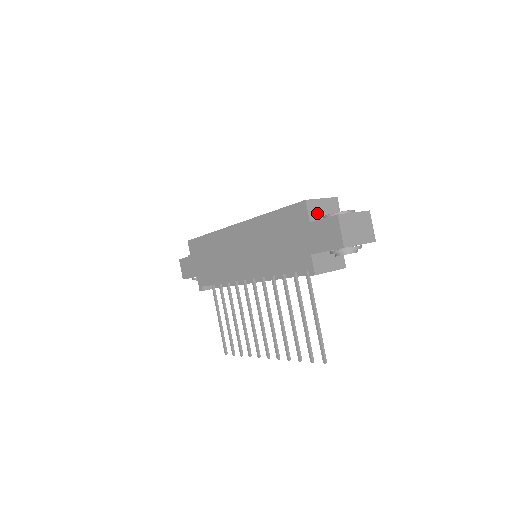
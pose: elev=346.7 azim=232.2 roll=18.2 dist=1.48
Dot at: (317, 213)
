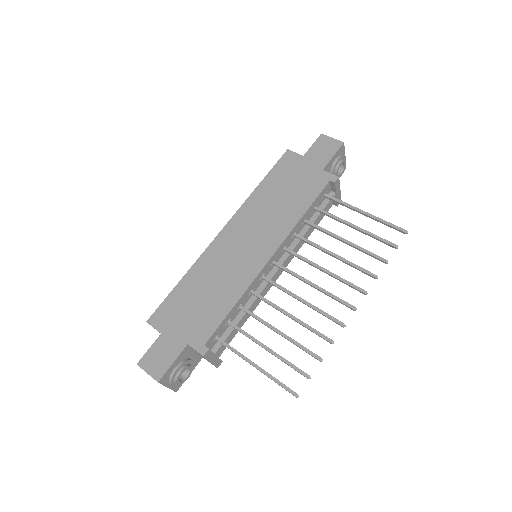
Dot at: occluded
